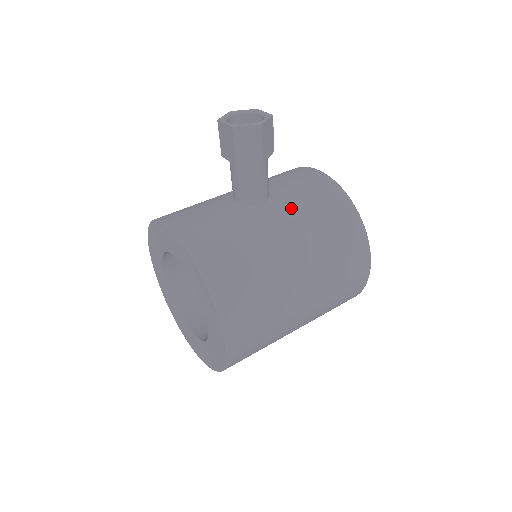
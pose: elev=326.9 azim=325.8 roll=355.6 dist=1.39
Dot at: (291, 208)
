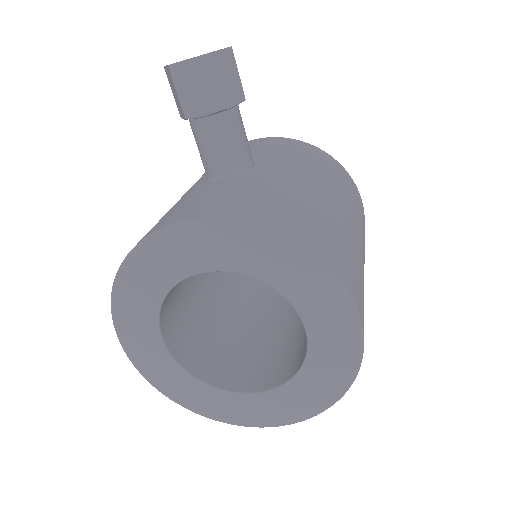
Dot at: (282, 161)
